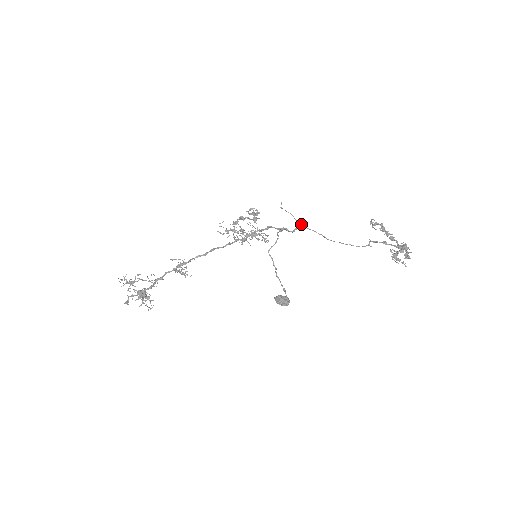
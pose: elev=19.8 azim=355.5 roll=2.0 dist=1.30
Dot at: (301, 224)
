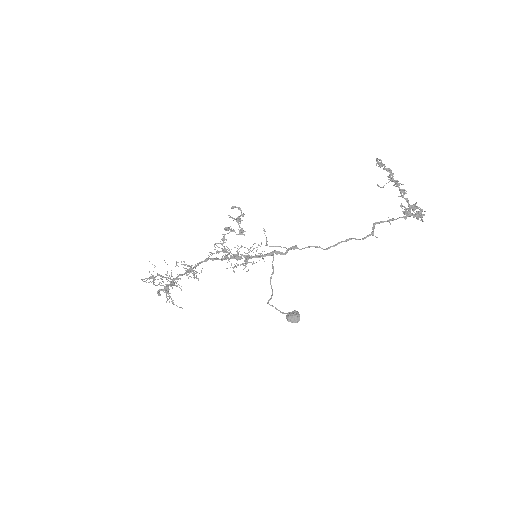
Dot at: (292, 248)
